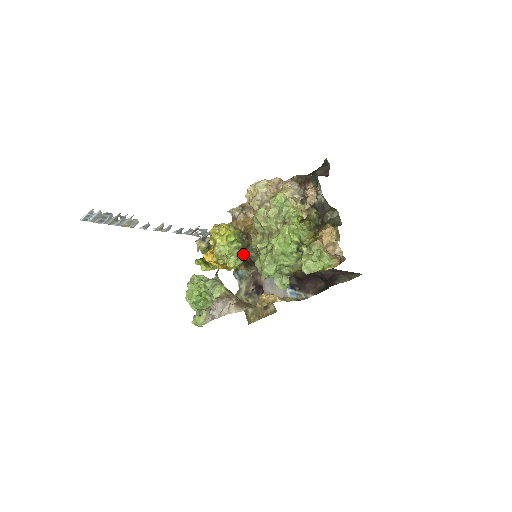
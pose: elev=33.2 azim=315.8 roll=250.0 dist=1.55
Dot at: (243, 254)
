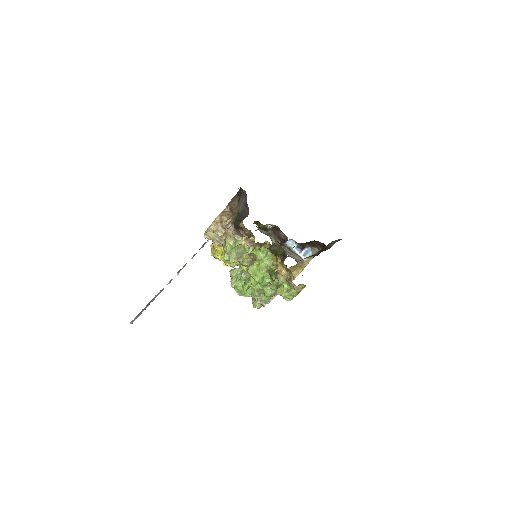
Dot at: occluded
